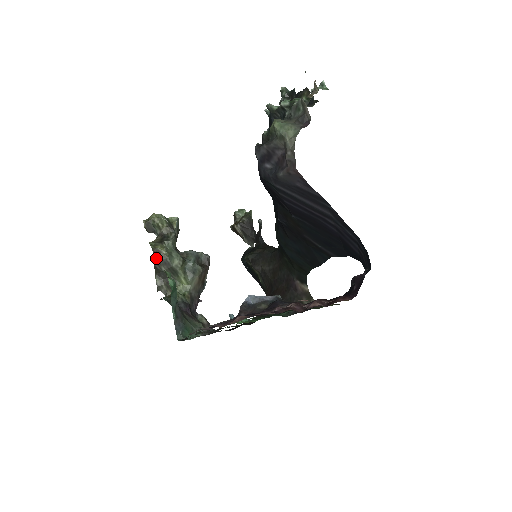
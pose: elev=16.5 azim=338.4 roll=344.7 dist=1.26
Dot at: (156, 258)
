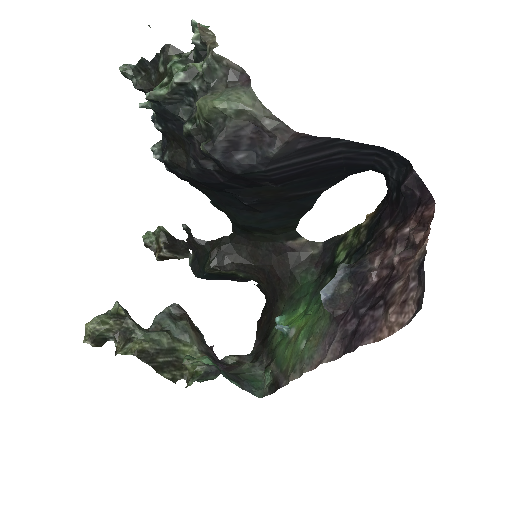
Dot at: (145, 359)
